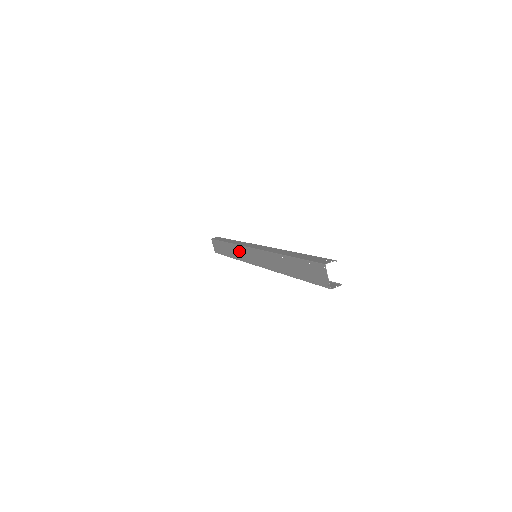
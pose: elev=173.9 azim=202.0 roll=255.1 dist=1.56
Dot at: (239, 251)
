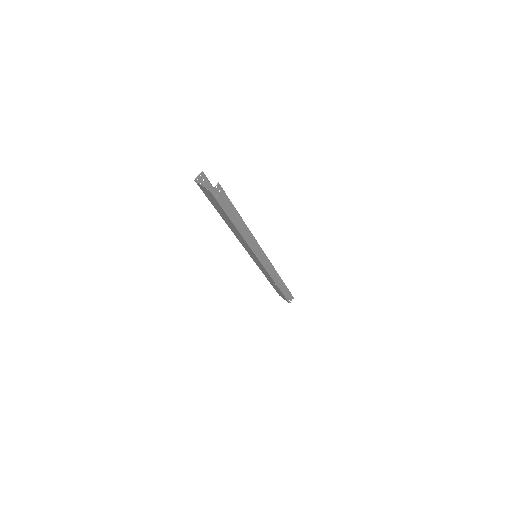
Dot at: (263, 271)
